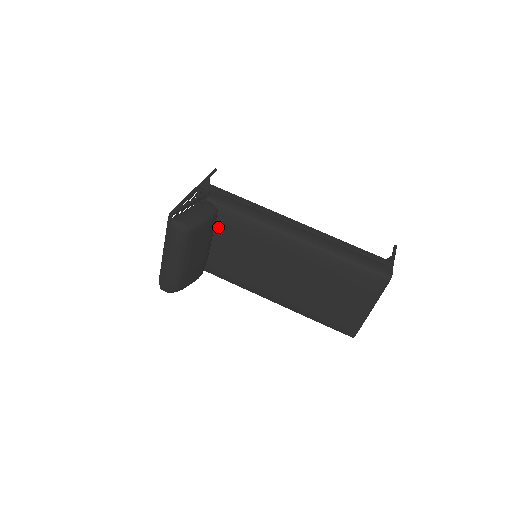
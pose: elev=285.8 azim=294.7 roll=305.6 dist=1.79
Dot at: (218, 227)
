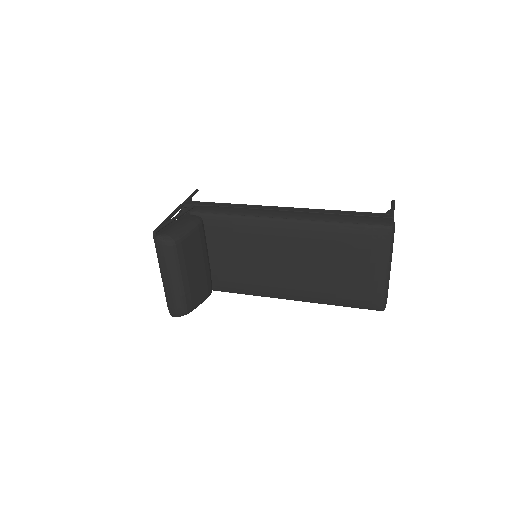
Dot at: (209, 237)
